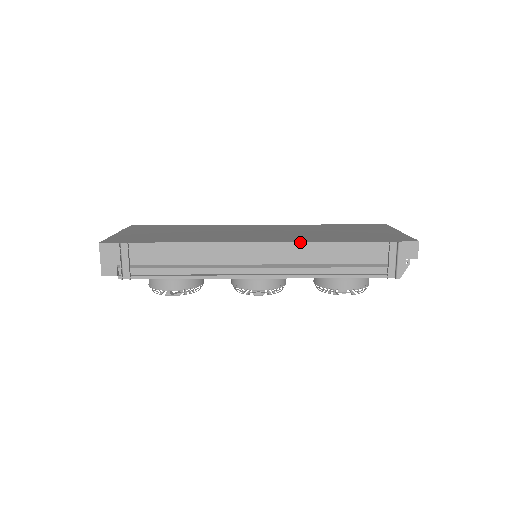
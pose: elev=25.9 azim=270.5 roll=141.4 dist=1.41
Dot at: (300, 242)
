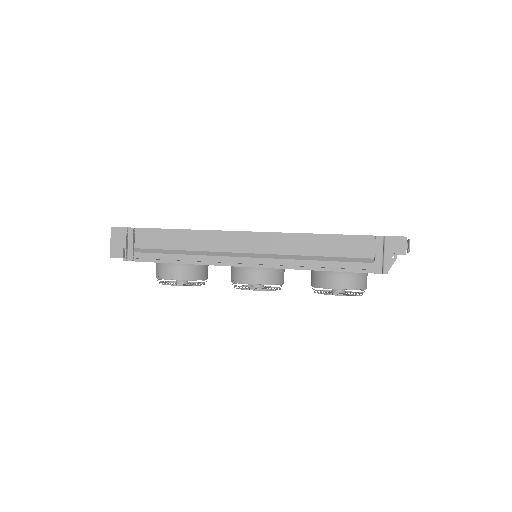
Dot at: (287, 233)
